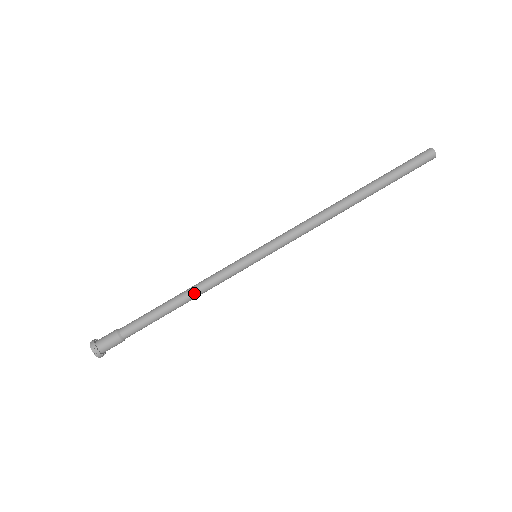
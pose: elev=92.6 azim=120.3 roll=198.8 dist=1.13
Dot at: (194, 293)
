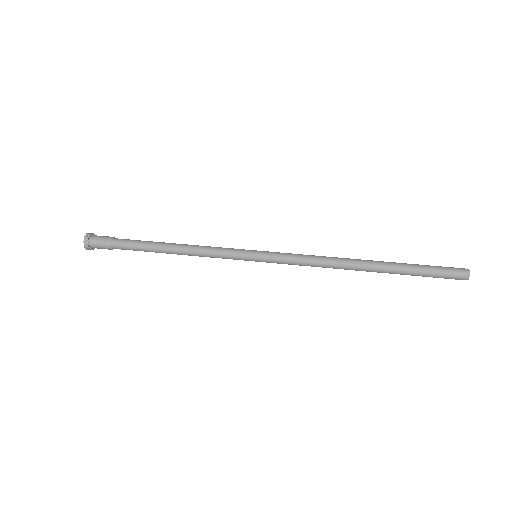
Dot at: (190, 245)
